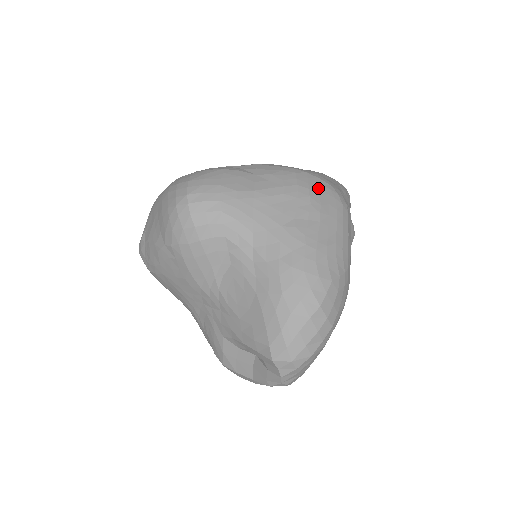
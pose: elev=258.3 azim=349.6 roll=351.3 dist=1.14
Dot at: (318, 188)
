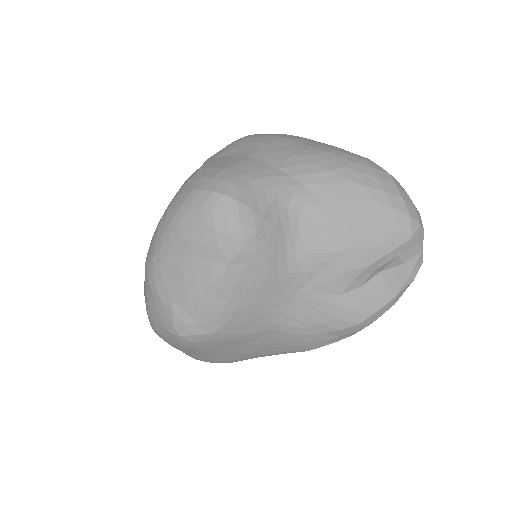
Dot at: (272, 134)
